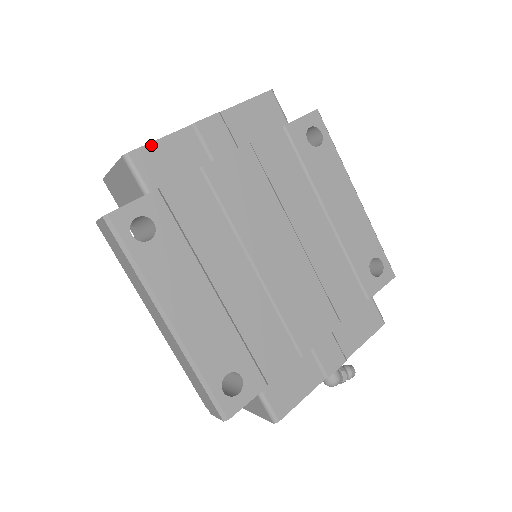
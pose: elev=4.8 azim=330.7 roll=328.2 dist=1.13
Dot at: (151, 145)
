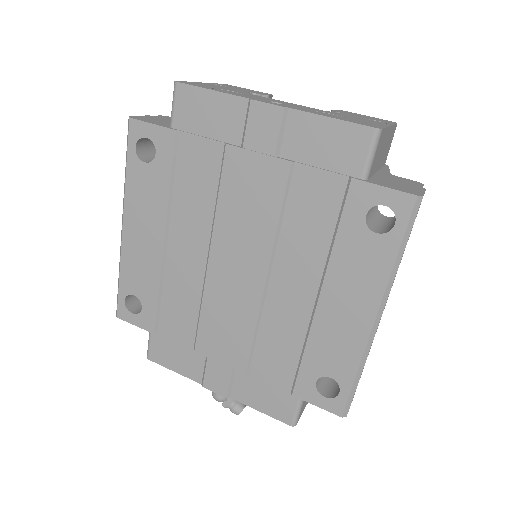
Dot at: (199, 90)
